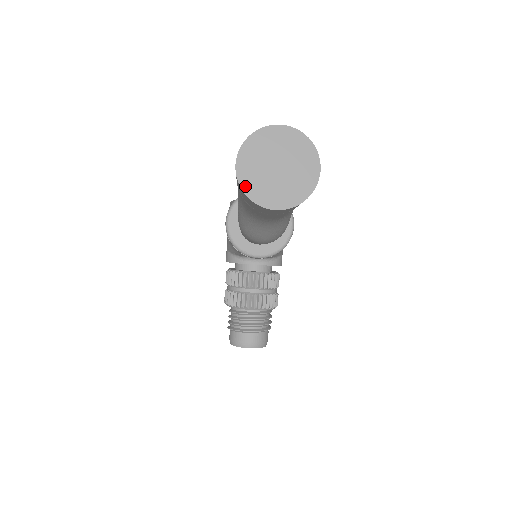
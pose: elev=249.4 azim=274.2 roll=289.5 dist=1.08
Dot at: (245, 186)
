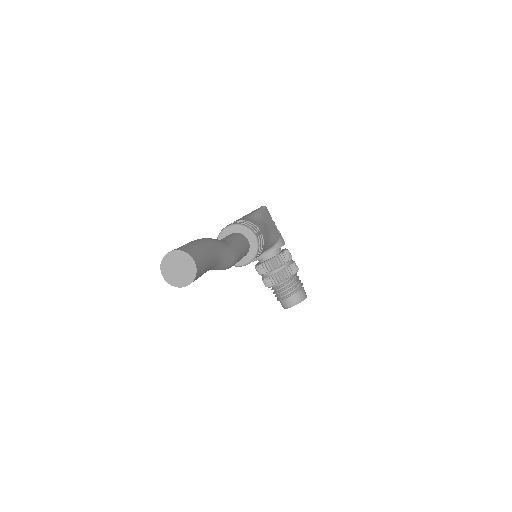
Dot at: (171, 283)
